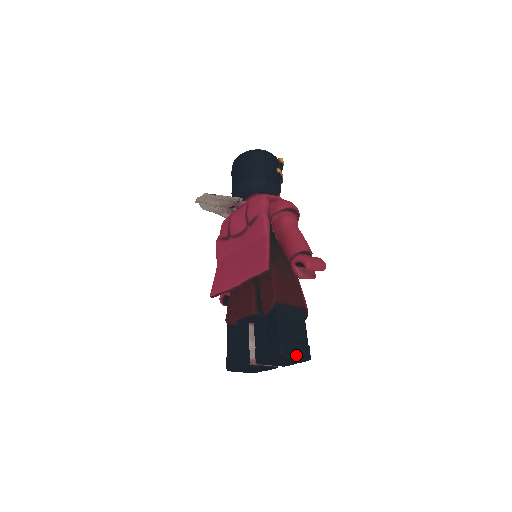
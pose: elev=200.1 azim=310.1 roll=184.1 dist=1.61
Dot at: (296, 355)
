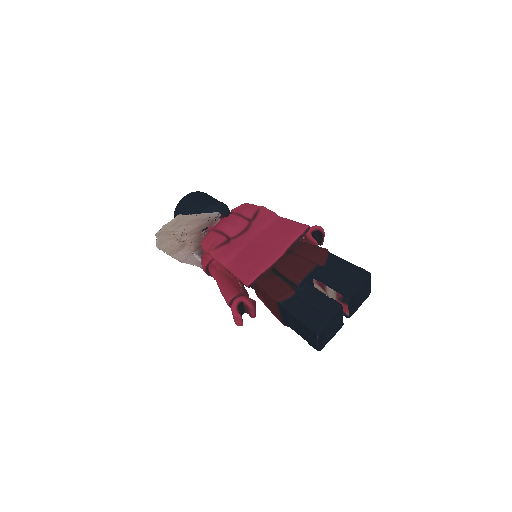
Dot at: occluded
